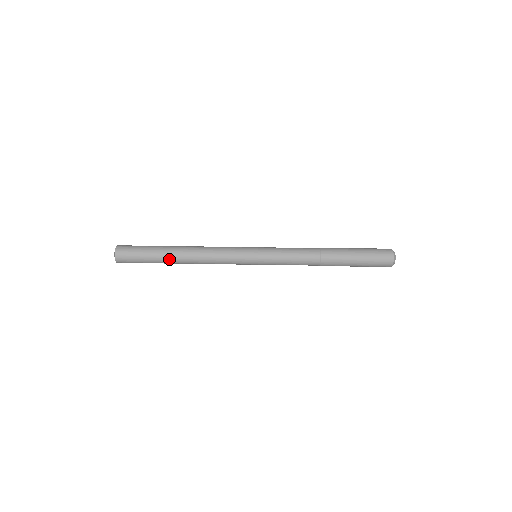
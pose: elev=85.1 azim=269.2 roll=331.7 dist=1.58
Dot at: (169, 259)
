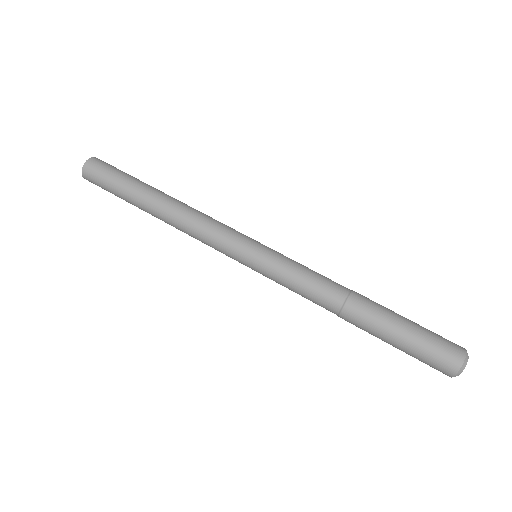
Dot at: (142, 206)
